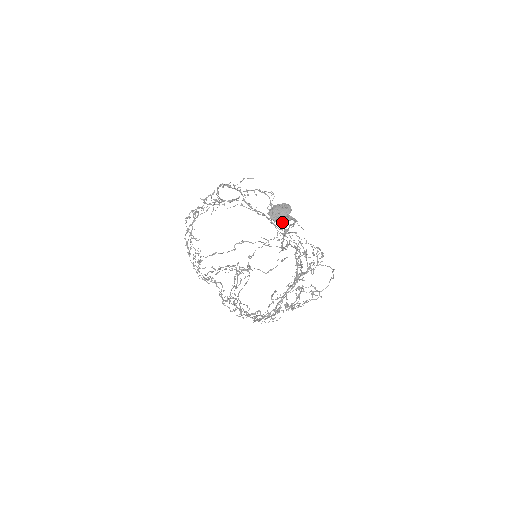
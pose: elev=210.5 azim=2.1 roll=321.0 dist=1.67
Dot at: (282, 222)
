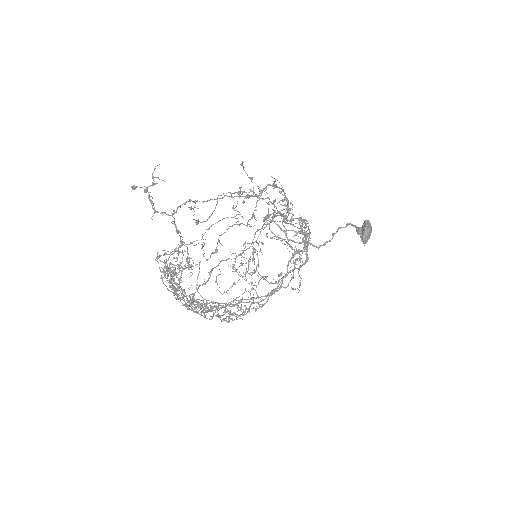
Dot at: occluded
